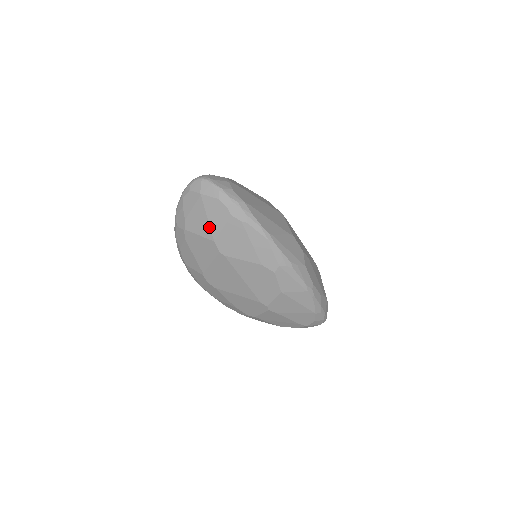
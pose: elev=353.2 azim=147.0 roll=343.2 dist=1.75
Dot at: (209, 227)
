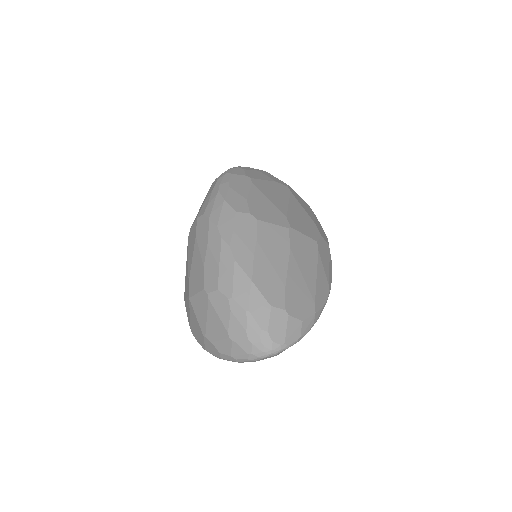
Dot at: occluded
